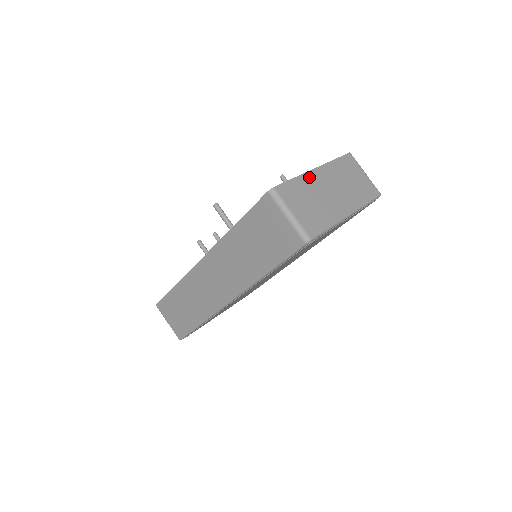
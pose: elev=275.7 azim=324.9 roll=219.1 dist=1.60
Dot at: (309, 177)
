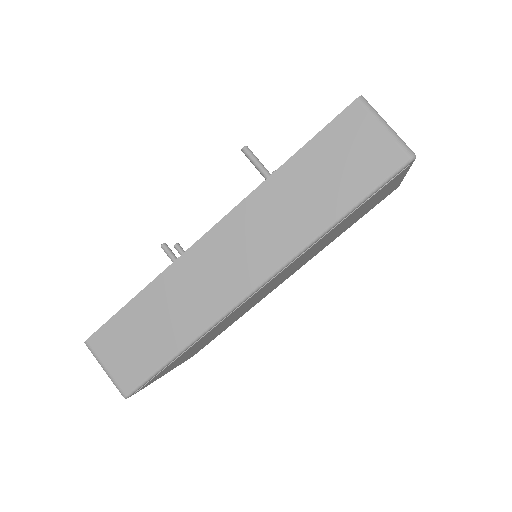
Dot at: occluded
